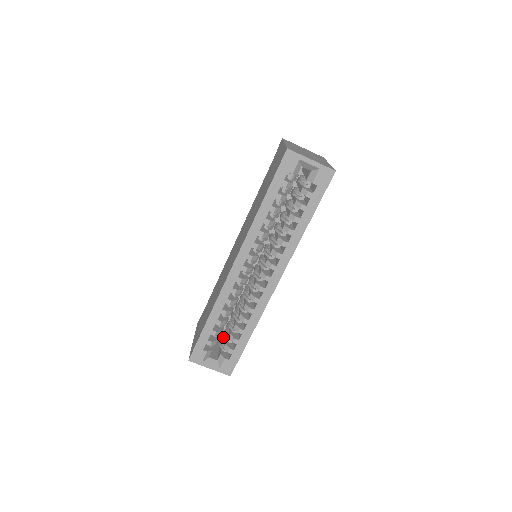
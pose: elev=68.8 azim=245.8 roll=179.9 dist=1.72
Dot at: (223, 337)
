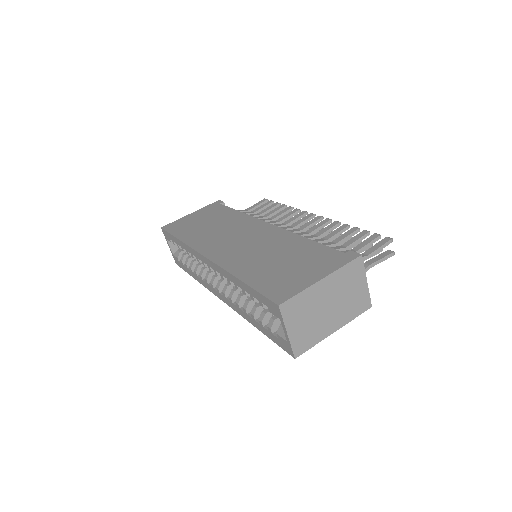
Dot at: occluded
